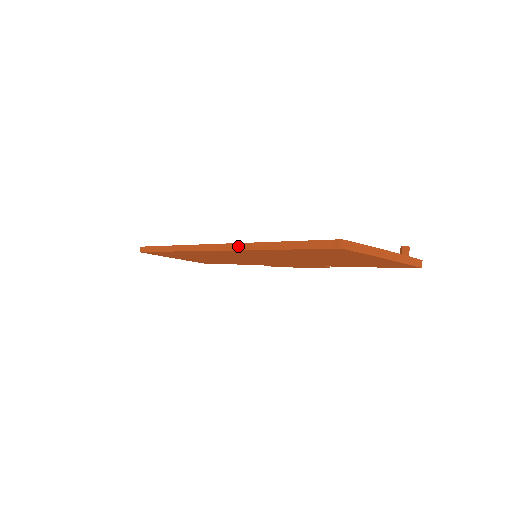
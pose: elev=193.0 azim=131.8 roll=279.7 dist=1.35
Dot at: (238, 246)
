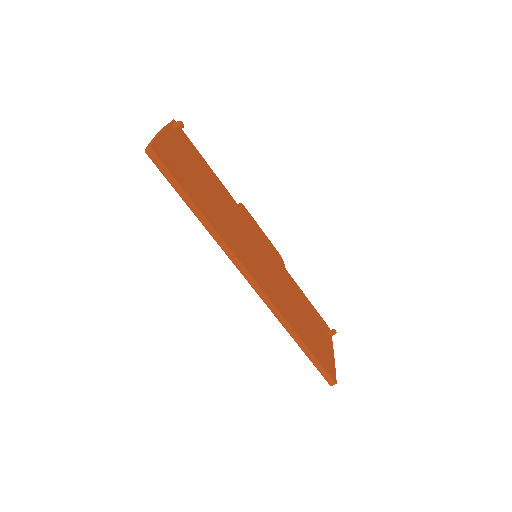
Dot at: (275, 311)
